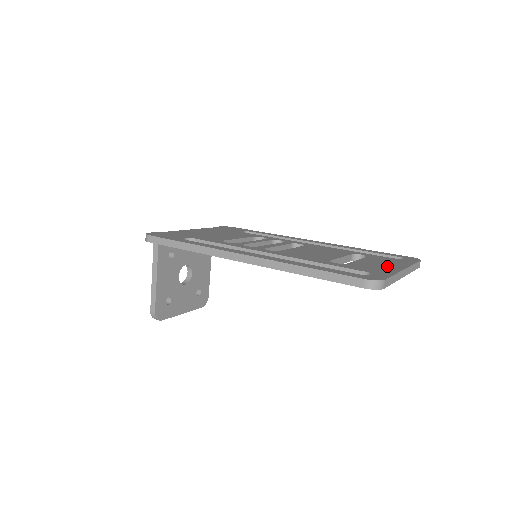
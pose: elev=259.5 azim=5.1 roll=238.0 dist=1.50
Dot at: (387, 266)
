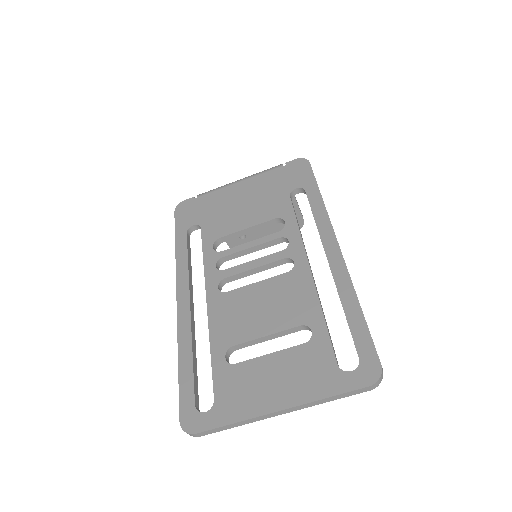
Dot at: (269, 392)
